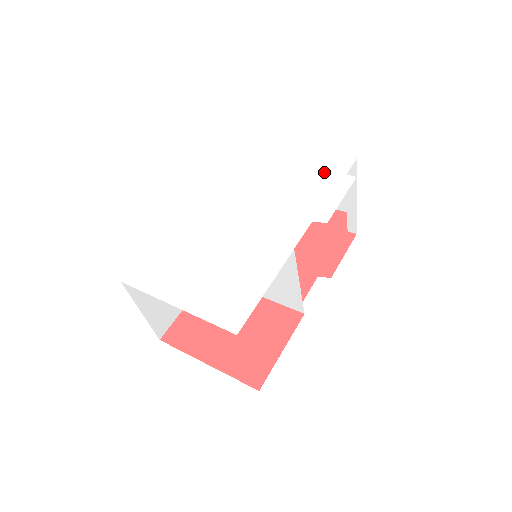
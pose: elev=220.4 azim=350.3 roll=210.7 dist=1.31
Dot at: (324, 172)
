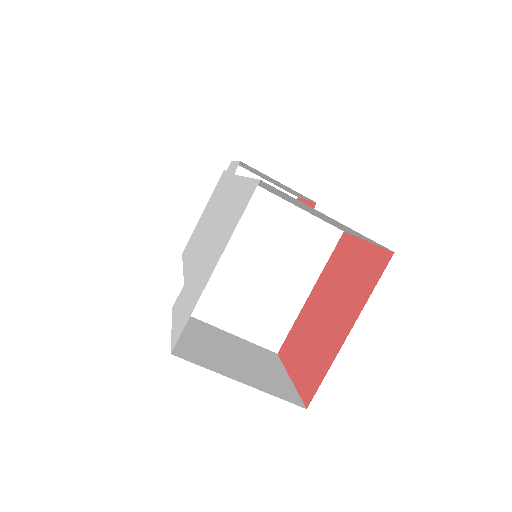
Dot at: (217, 189)
